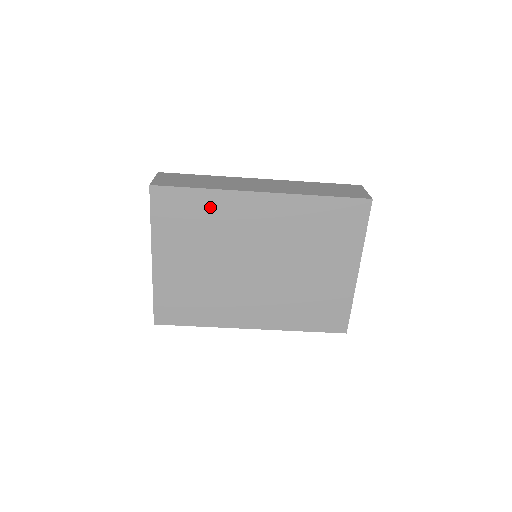
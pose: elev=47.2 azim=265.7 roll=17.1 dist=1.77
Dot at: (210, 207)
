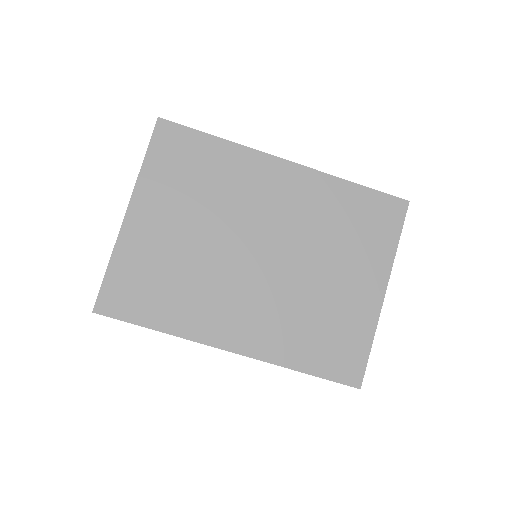
Dot at: (222, 162)
